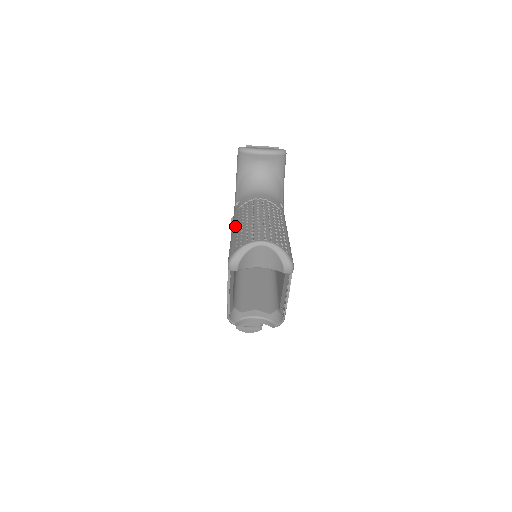
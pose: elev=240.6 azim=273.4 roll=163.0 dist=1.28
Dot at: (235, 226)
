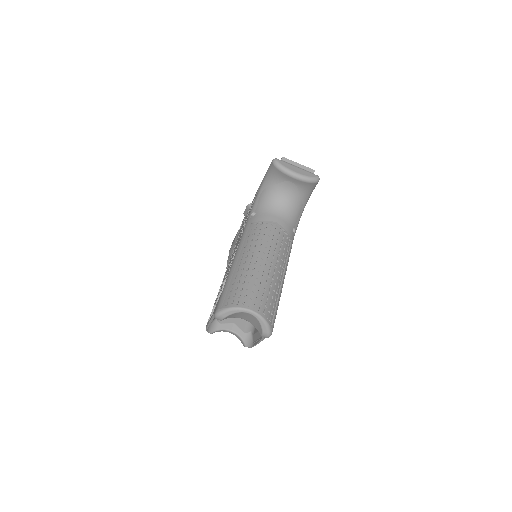
Dot at: (239, 256)
